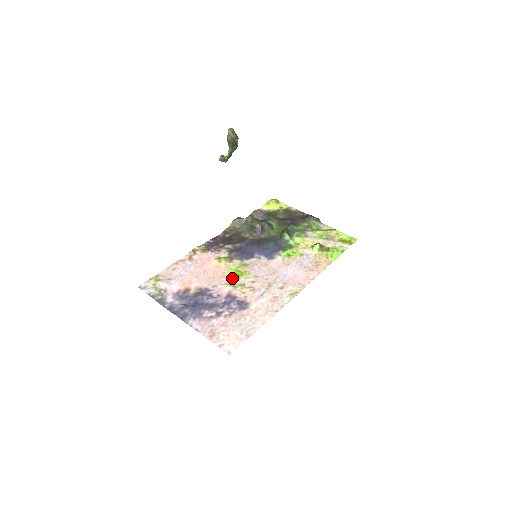
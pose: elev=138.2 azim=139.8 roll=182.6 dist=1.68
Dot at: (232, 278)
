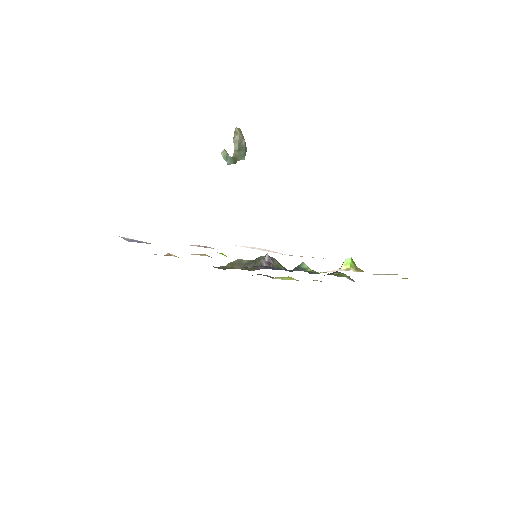
Dot at: occluded
